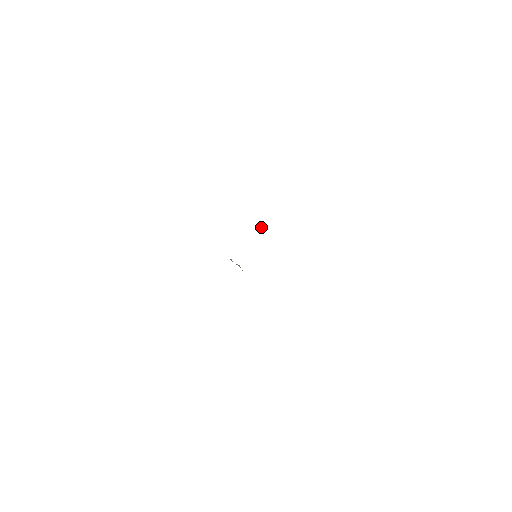
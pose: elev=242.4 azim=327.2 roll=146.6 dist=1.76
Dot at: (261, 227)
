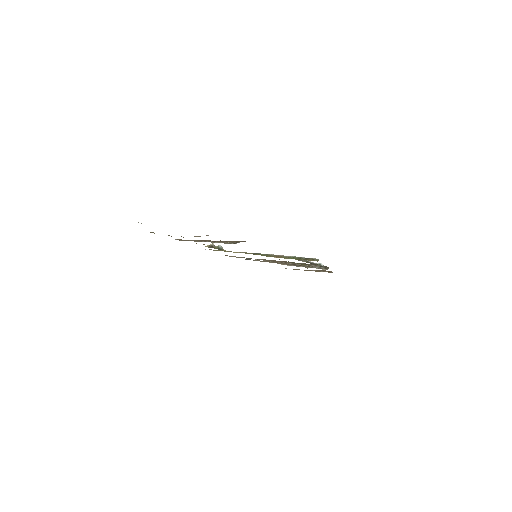
Dot at: occluded
